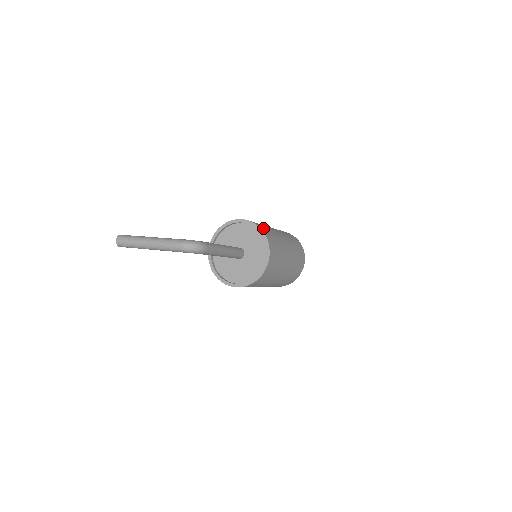
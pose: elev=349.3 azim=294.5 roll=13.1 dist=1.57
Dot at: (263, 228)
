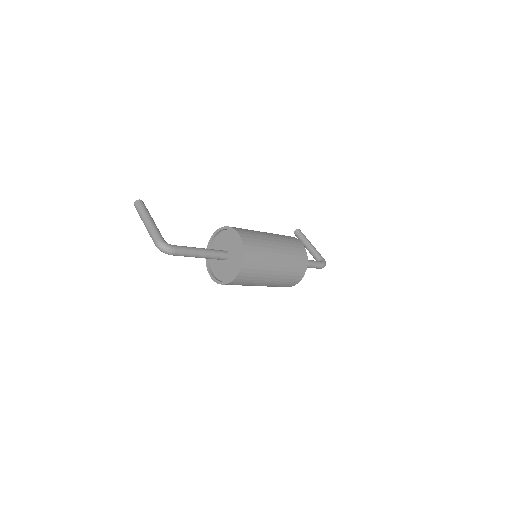
Dot at: (249, 250)
